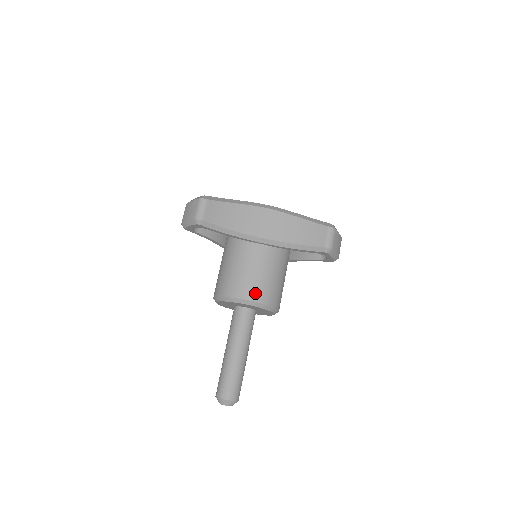
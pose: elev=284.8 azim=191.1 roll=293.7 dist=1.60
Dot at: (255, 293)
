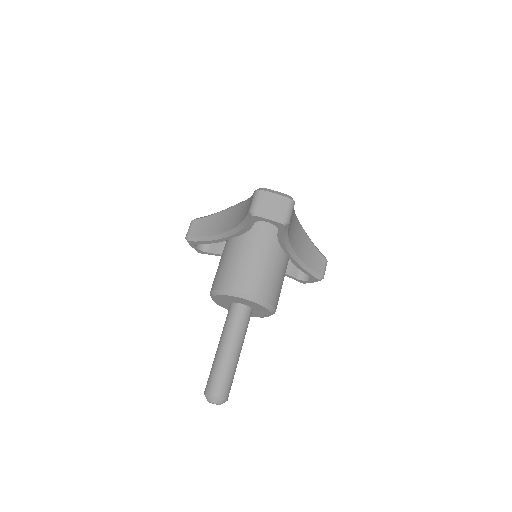
Dot at: (220, 282)
